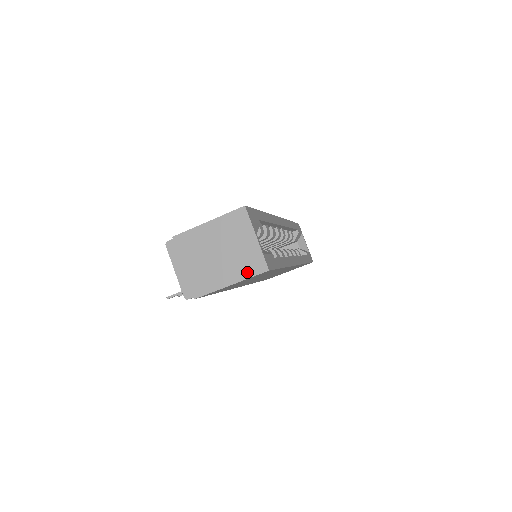
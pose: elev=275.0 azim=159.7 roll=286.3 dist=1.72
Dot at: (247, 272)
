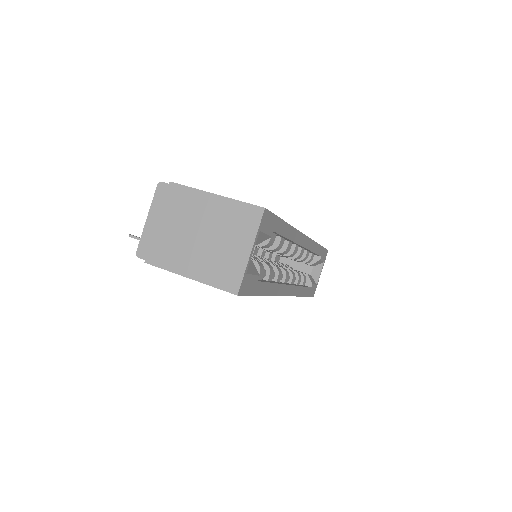
Dot at: (215, 278)
